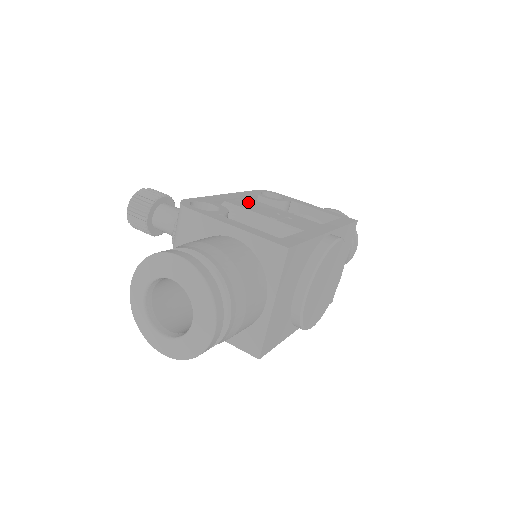
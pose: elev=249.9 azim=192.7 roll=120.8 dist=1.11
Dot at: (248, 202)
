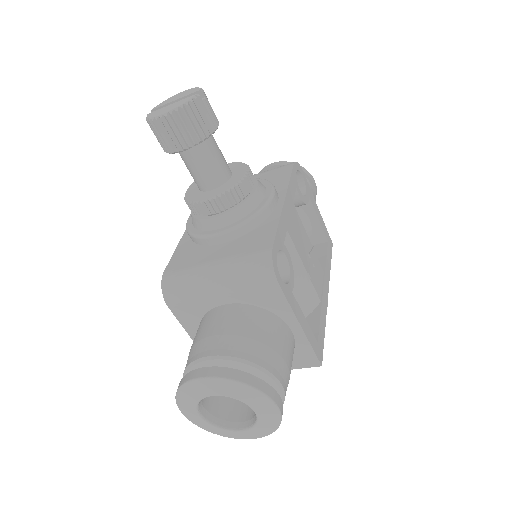
Dot at: (295, 221)
